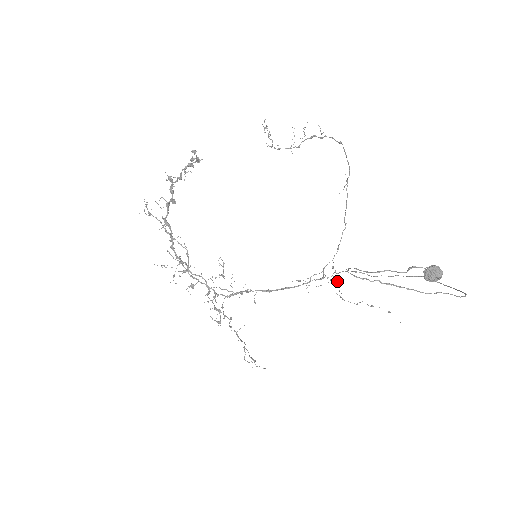
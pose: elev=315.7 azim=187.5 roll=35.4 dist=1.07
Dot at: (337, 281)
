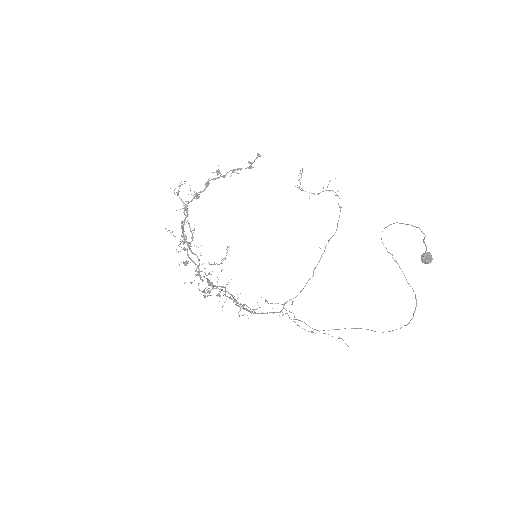
Dot at: occluded
